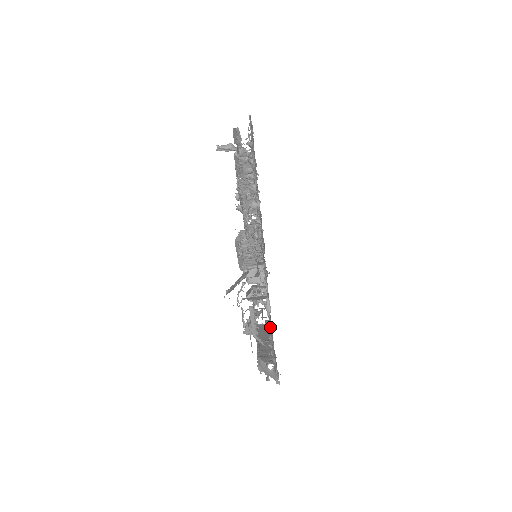
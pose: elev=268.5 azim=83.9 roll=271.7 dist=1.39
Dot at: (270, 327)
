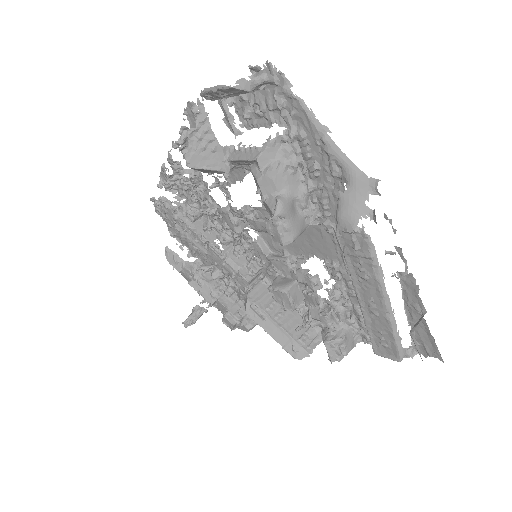
Dot at: (242, 108)
